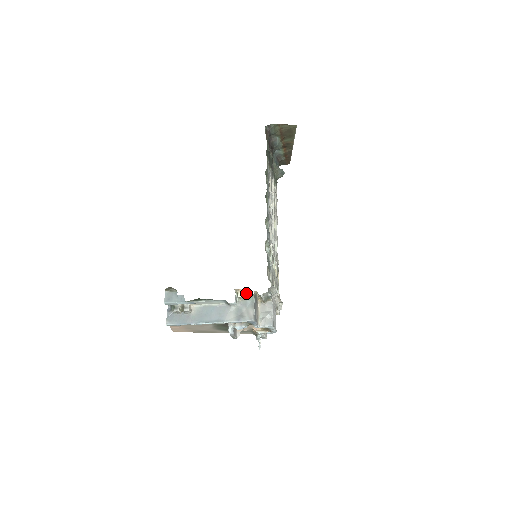
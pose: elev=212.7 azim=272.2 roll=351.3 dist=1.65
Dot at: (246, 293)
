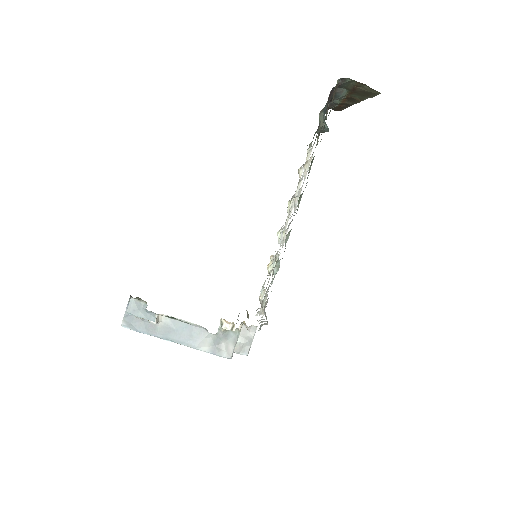
Dot at: (233, 327)
